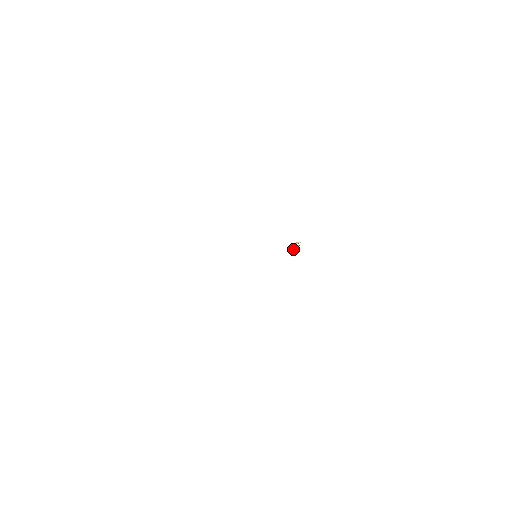
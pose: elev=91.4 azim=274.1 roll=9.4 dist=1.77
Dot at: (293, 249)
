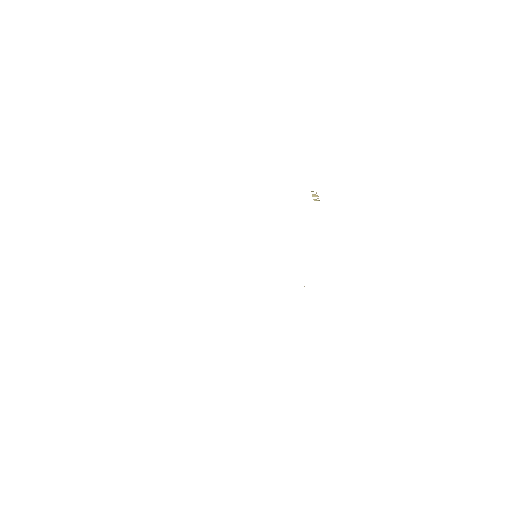
Dot at: (312, 194)
